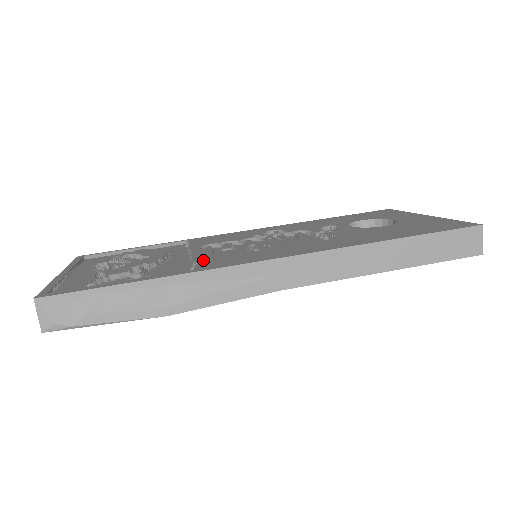
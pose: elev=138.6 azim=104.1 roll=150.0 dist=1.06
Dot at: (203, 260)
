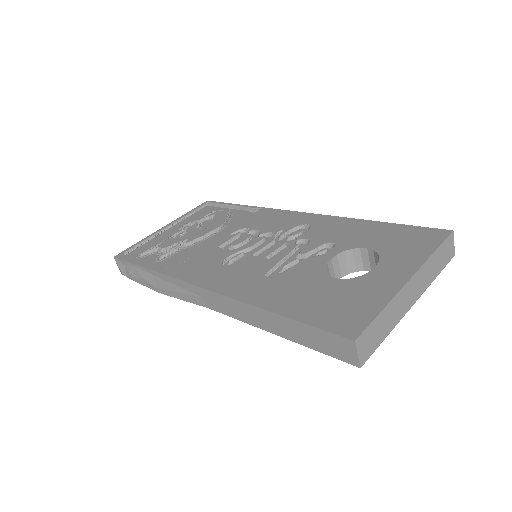
Dot at: (193, 258)
